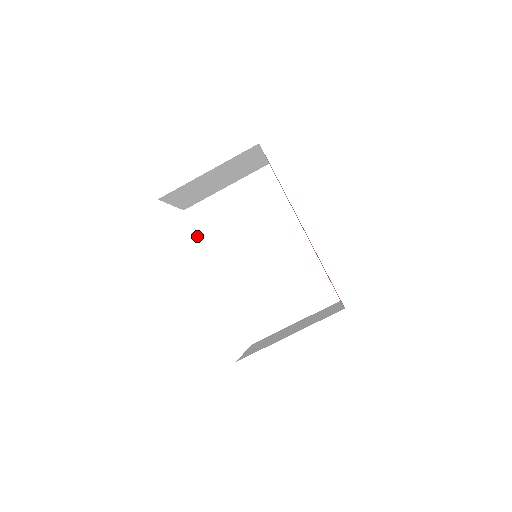
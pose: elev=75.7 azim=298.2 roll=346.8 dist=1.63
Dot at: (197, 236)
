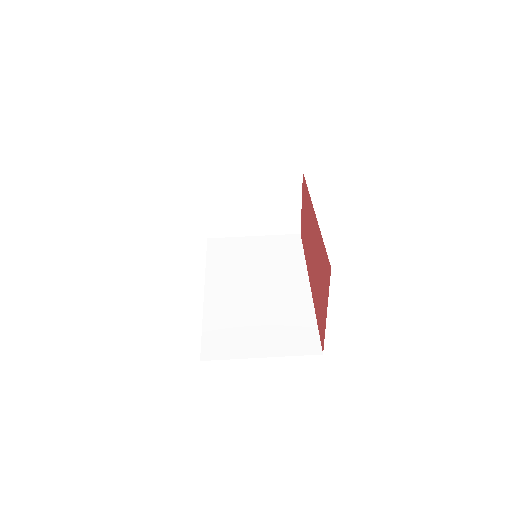
Dot at: (206, 257)
